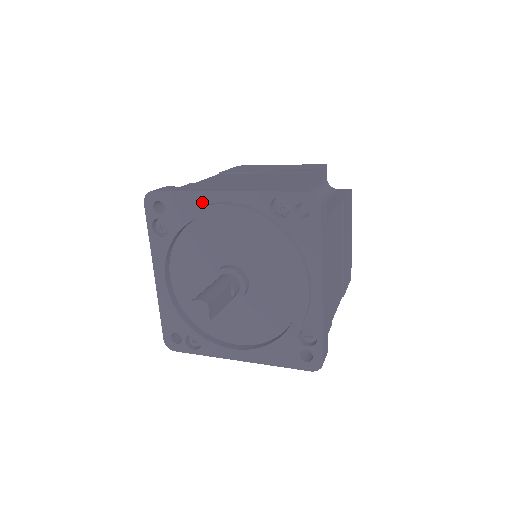
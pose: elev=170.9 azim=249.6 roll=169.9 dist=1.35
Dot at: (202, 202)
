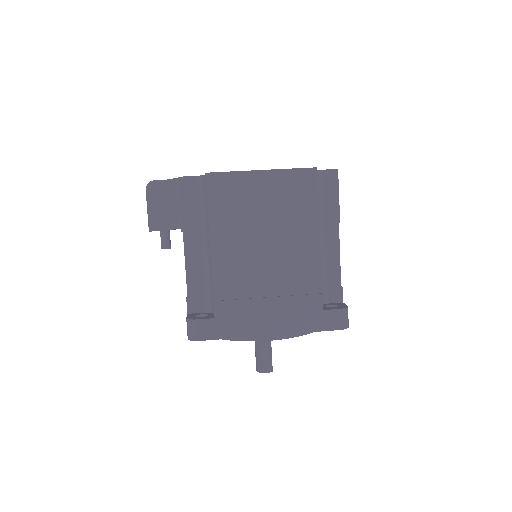
Dot at: occluded
